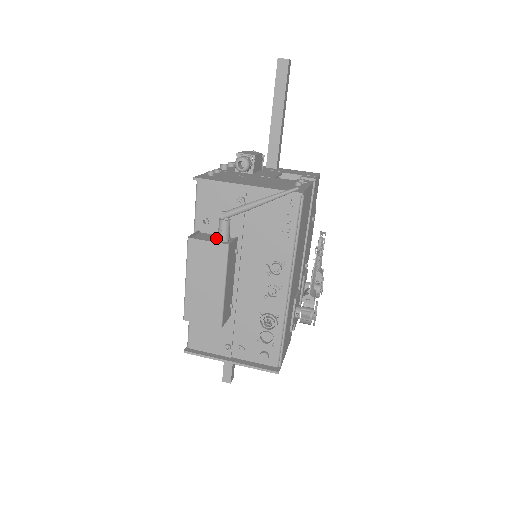
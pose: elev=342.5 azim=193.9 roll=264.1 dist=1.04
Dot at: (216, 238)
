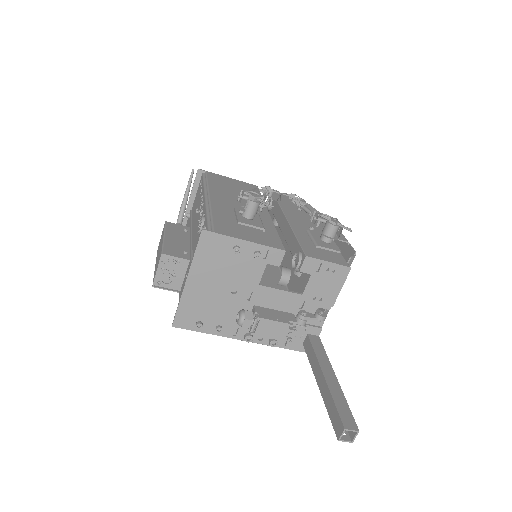
Dot at: occluded
